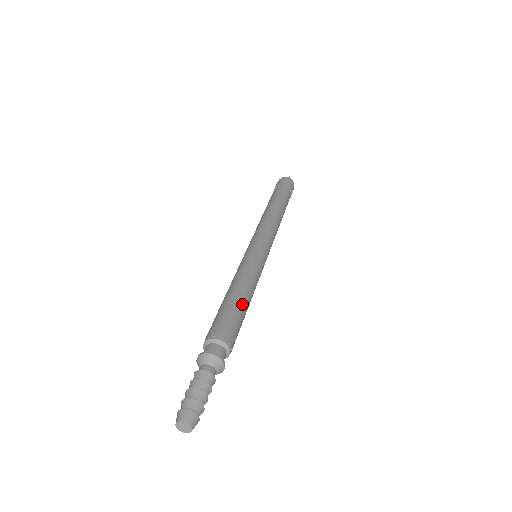
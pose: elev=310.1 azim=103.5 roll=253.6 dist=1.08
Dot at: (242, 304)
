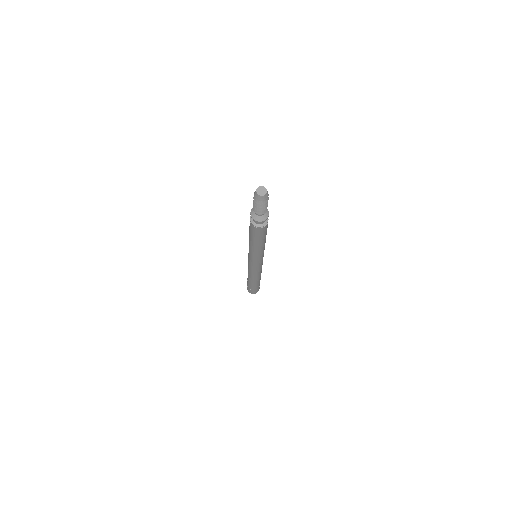
Dot at: occluded
